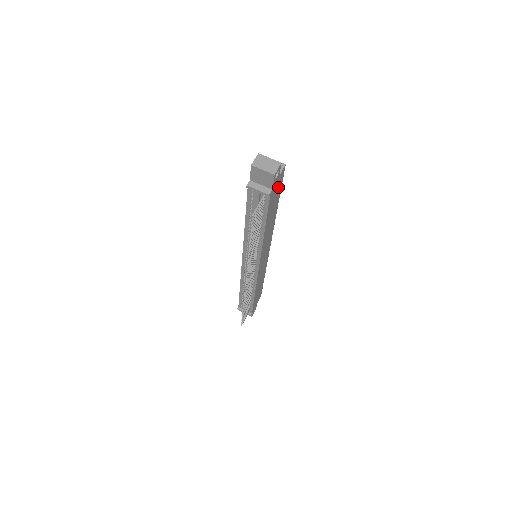
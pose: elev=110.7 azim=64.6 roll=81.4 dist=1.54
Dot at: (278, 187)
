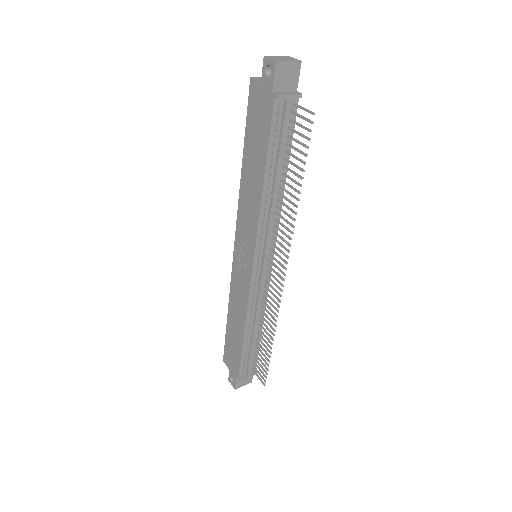
Dot at: occluded
